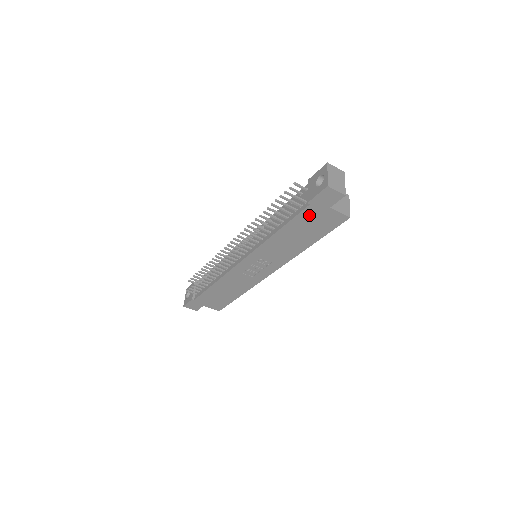
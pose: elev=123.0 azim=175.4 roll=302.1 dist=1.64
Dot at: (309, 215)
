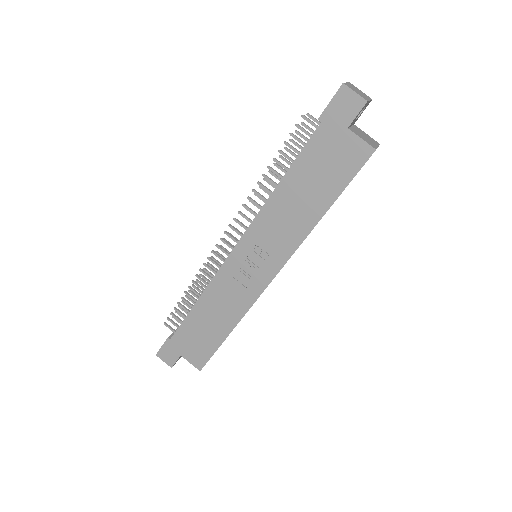
Dot at: (320, 146)
